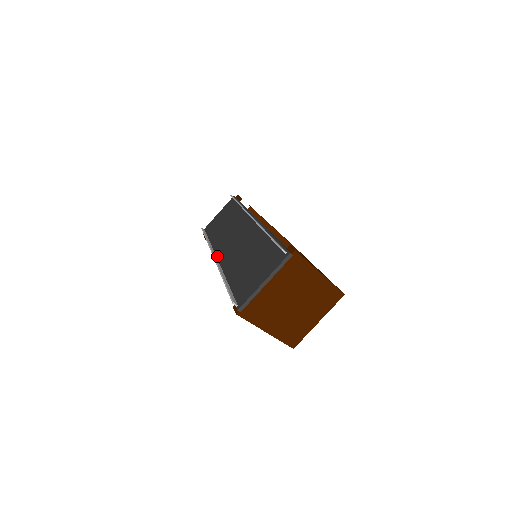
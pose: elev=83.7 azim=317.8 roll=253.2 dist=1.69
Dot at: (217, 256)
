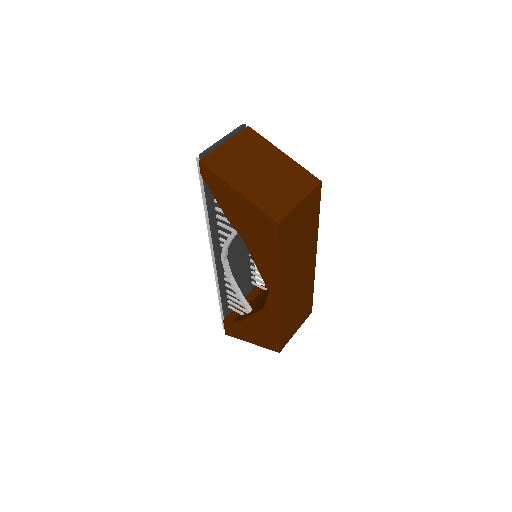
Dot at: occluded
